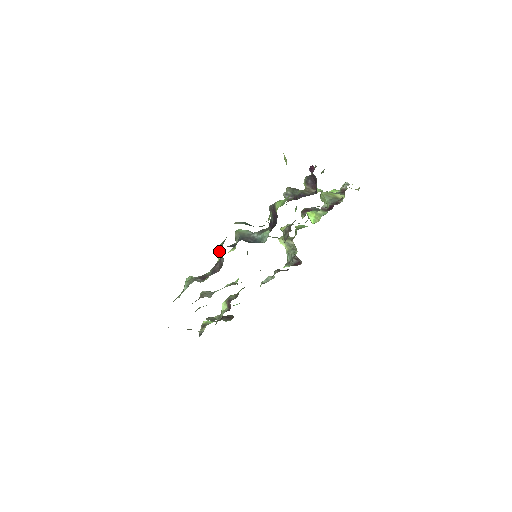
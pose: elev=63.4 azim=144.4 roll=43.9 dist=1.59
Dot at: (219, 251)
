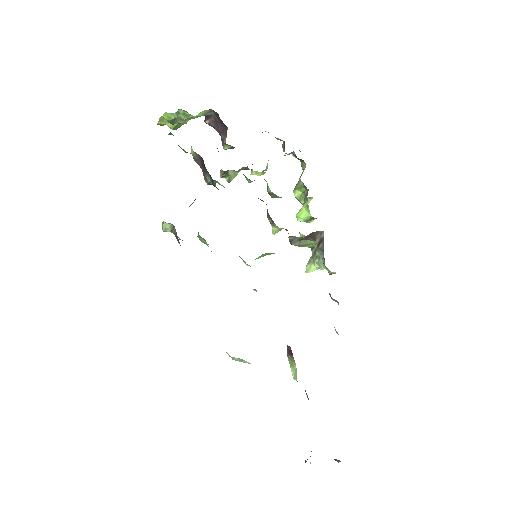
Dot at: (162, 224)
